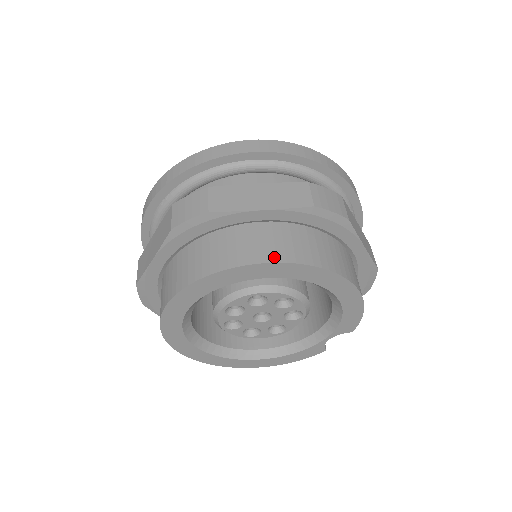
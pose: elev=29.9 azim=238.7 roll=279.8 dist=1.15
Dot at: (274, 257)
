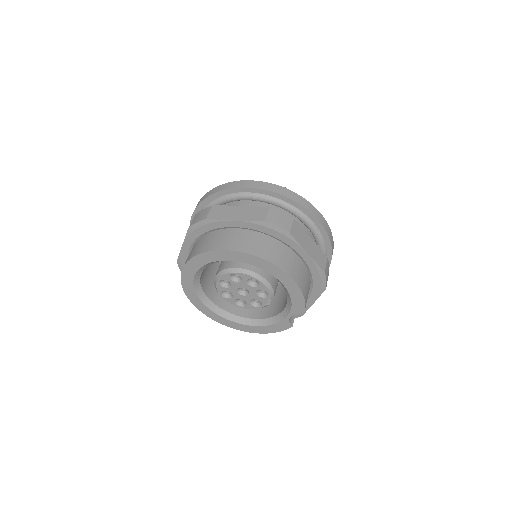
Dot at: (234, 248)
